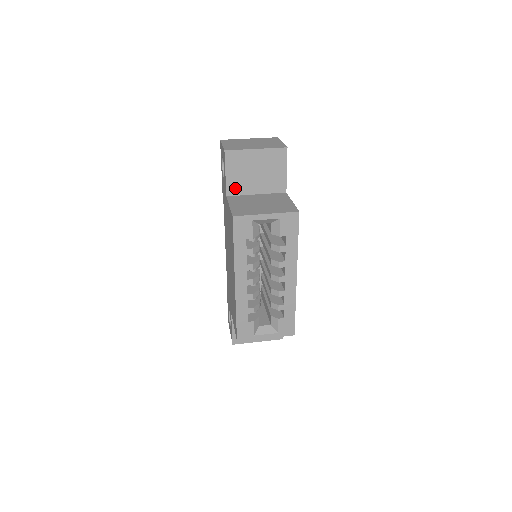
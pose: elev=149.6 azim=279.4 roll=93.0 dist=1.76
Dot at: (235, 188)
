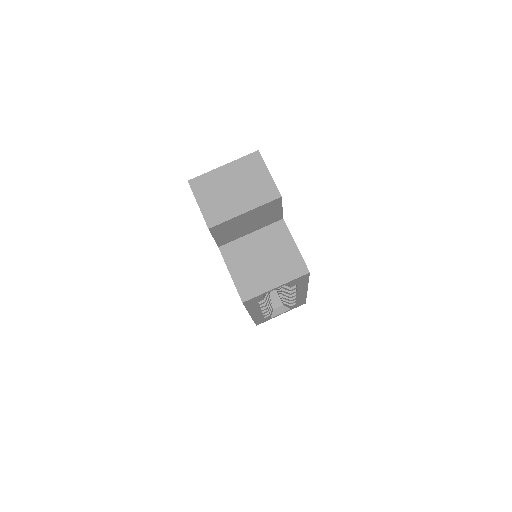
Dot at: (226, 240)
